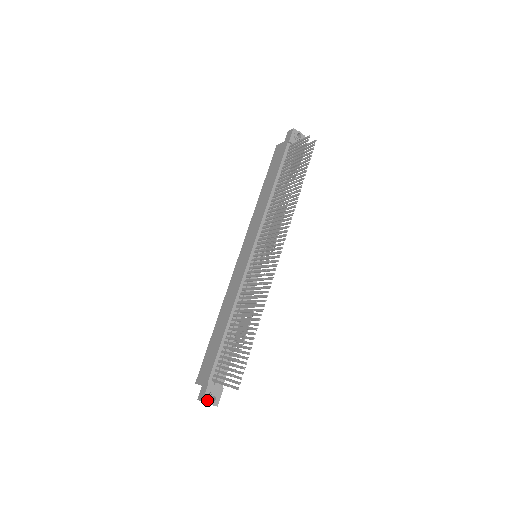
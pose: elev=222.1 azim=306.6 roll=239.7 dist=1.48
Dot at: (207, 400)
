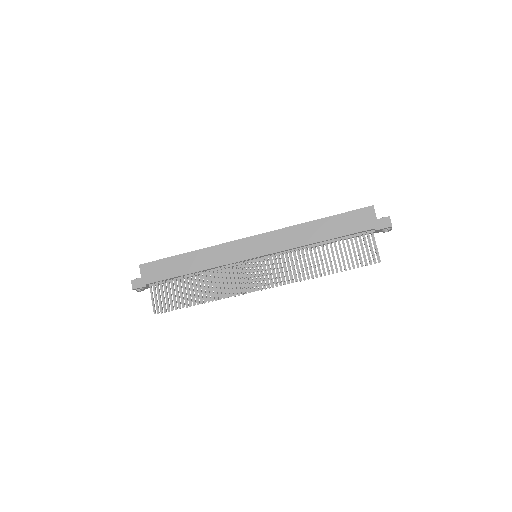
Dot at: (136, 290)
